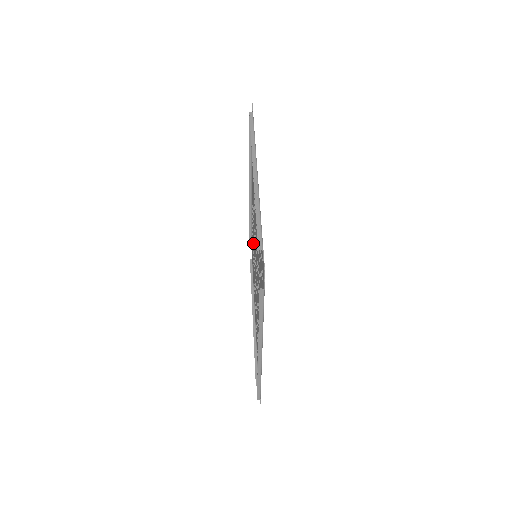
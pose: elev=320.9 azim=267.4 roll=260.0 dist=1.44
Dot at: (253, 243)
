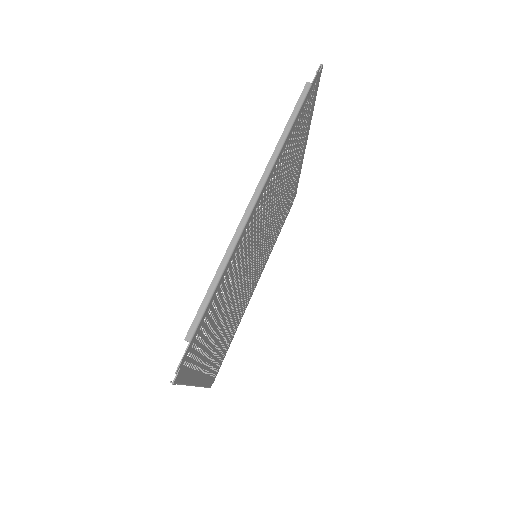
Dot at: (278, 217)
